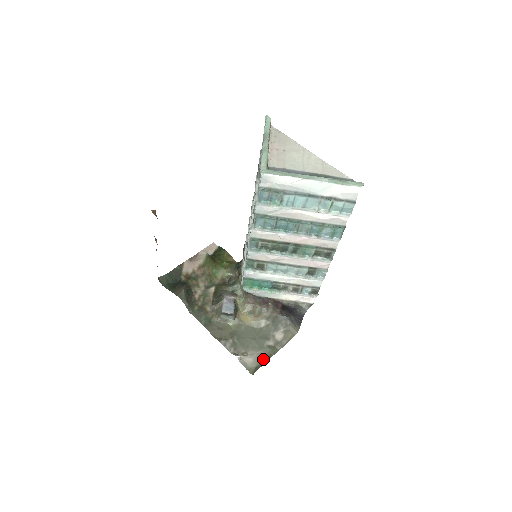
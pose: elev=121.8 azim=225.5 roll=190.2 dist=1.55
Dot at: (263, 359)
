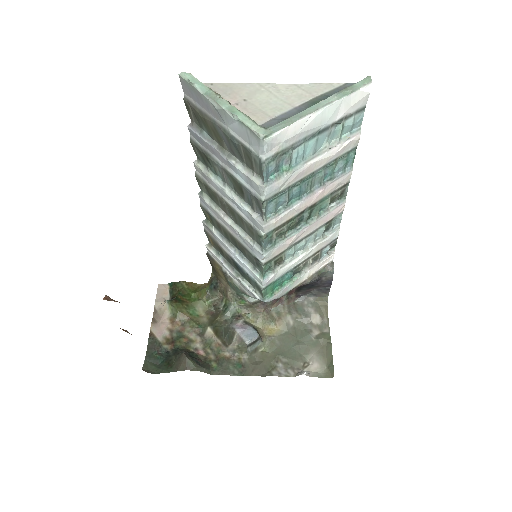
Dot at: (325, 354)
